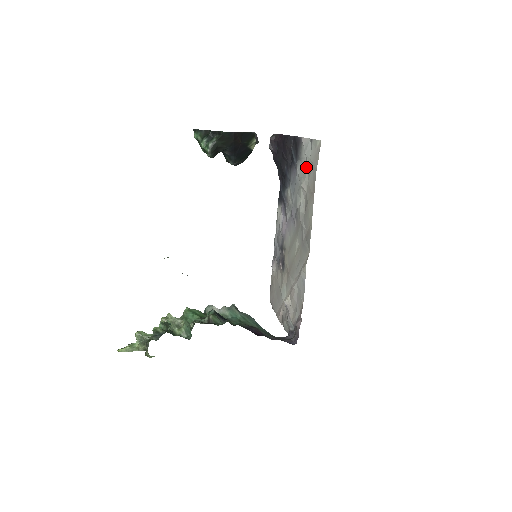
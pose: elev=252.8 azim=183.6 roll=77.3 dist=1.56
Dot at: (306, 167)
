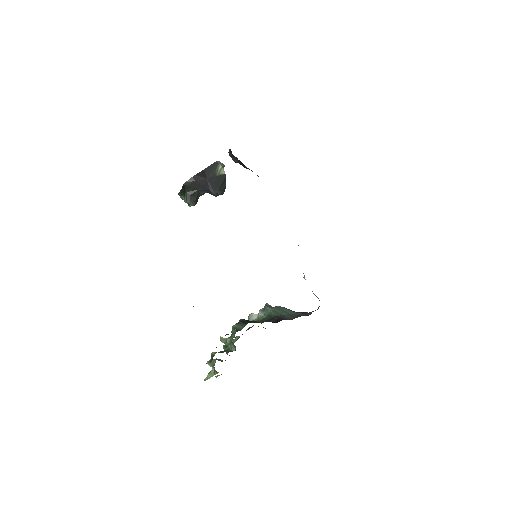
Dot at: occluded
